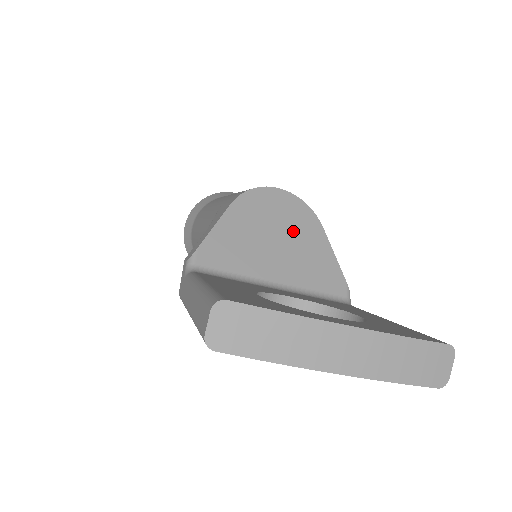
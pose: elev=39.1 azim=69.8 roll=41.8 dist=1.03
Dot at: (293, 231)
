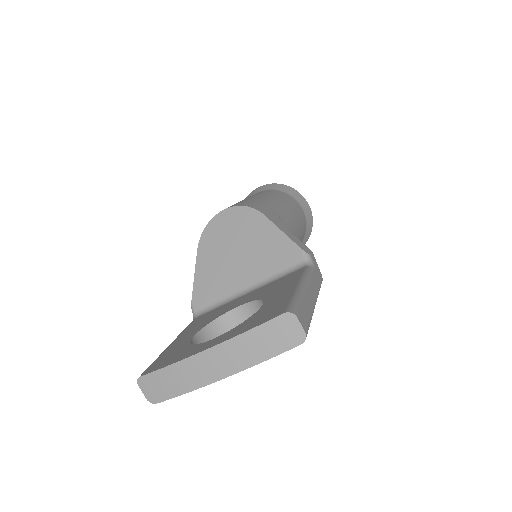
Dot at: (244, 237)
